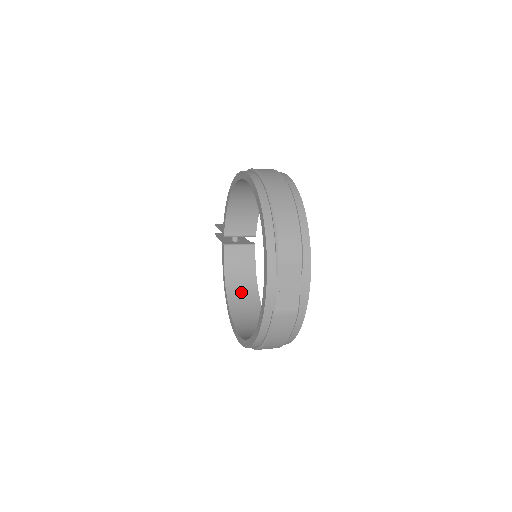
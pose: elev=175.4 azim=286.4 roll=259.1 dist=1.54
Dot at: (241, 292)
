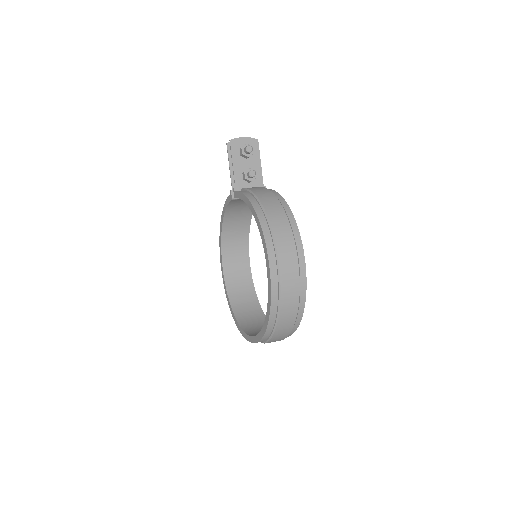
Dot at: (235, 223)
